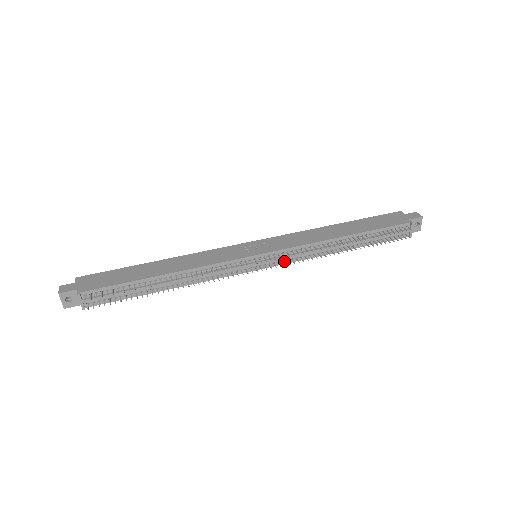
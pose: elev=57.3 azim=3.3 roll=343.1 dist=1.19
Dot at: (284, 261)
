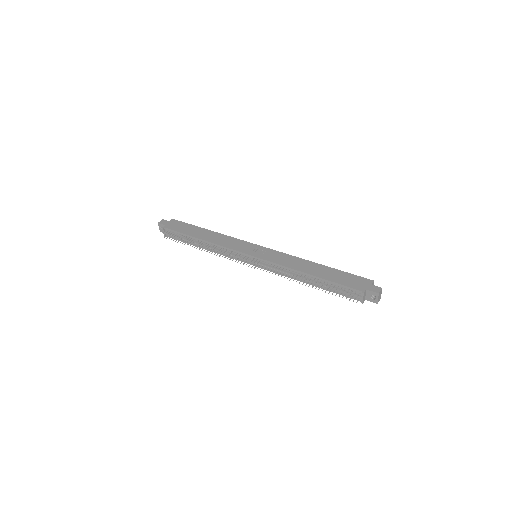
Dot at: (267, 268)
